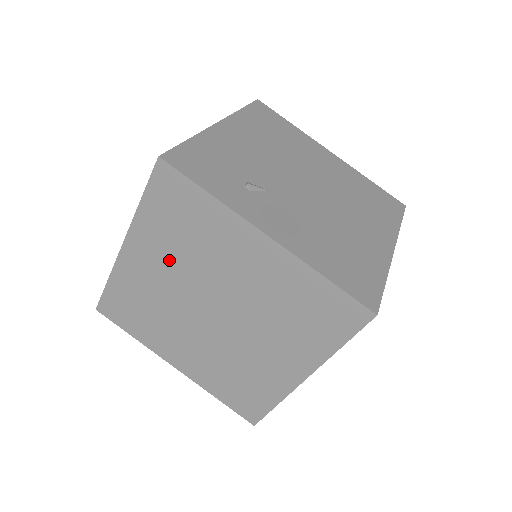
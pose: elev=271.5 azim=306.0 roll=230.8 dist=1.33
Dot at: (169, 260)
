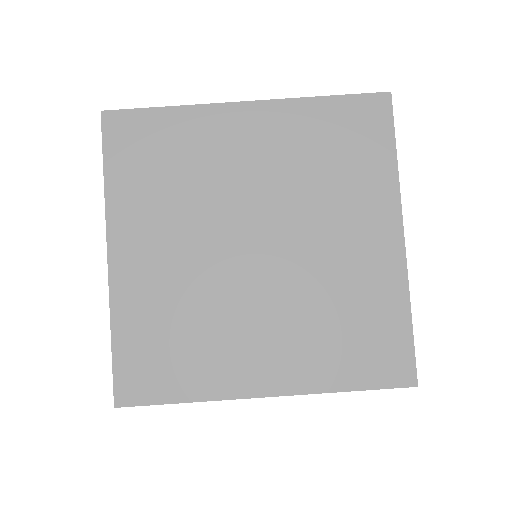
Dot at: (170, 223)
